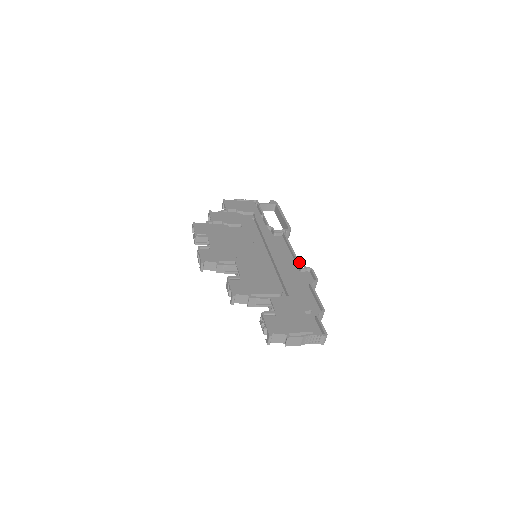
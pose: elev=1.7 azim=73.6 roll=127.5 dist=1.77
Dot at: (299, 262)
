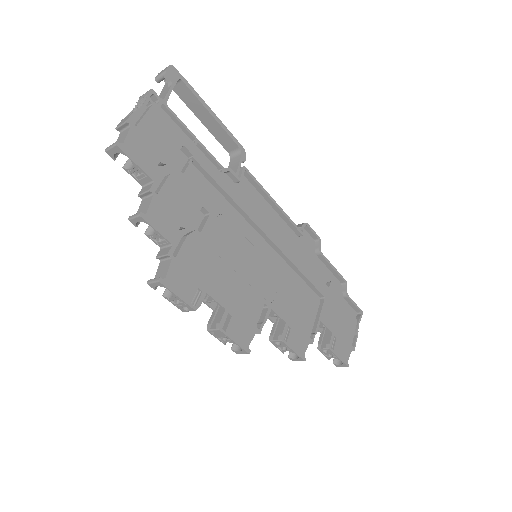
Dot at: (295, 225)
